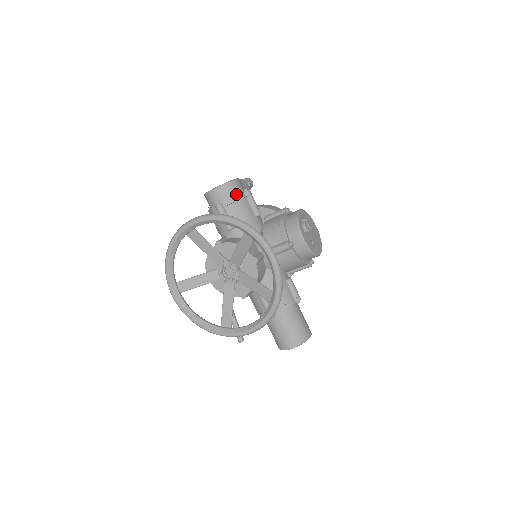
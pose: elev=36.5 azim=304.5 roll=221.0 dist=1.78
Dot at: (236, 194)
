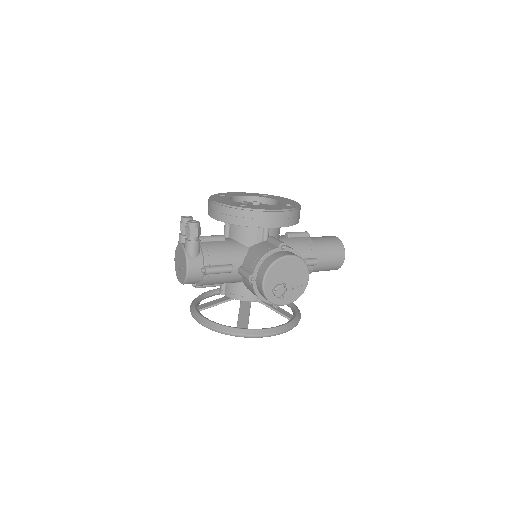
Dot at: (200, 279)
